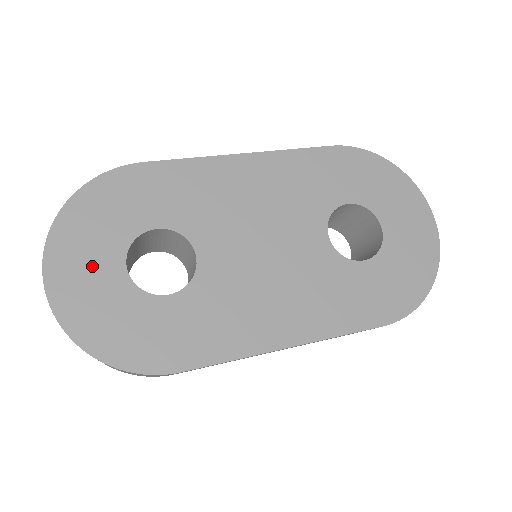
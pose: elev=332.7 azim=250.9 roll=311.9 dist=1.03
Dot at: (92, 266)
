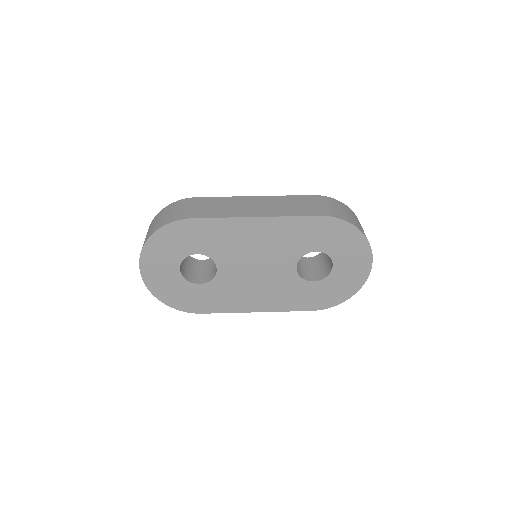
Dot at: (163, 268)
